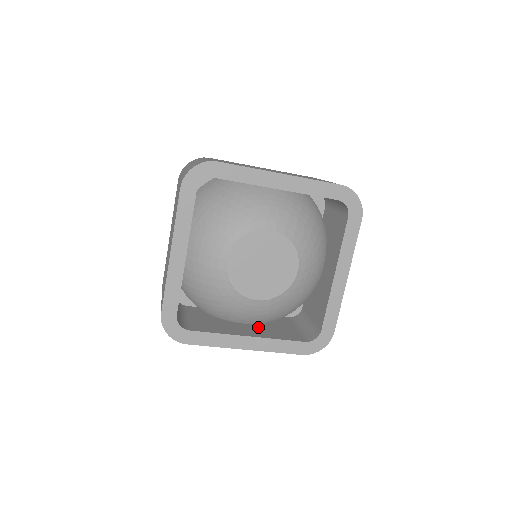
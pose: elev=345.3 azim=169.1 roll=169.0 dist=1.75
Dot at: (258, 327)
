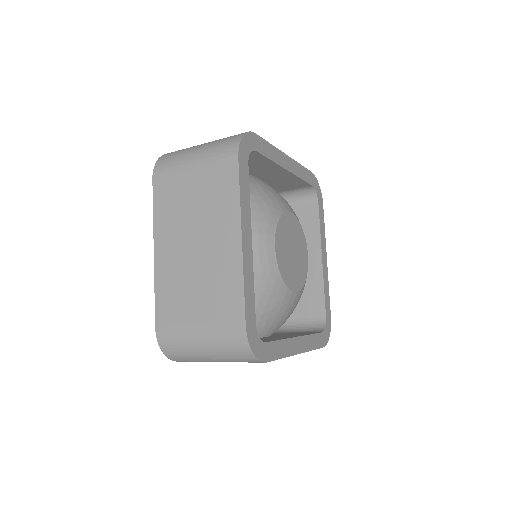
Dot at: occluded
